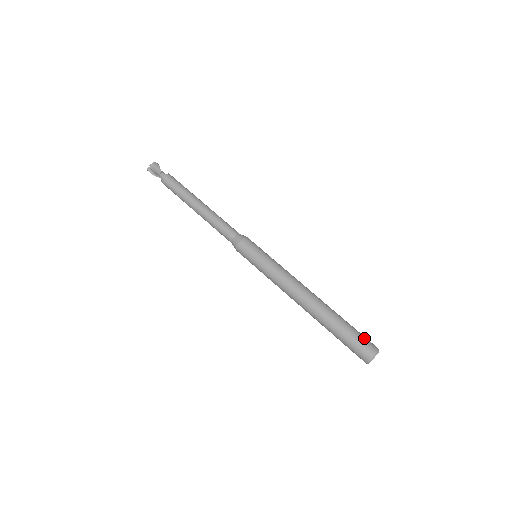
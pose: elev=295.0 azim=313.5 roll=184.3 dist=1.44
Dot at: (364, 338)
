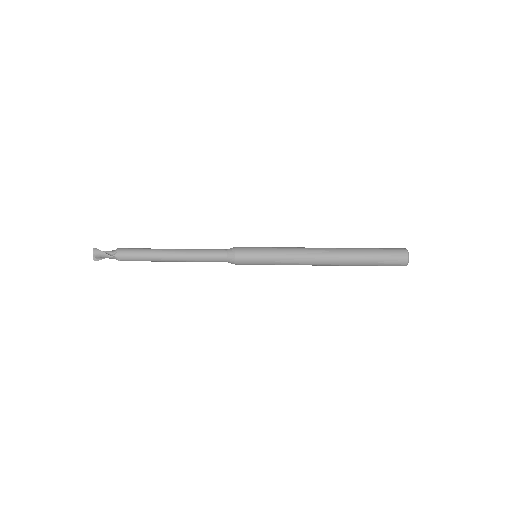
Dot at: (391, 253)
